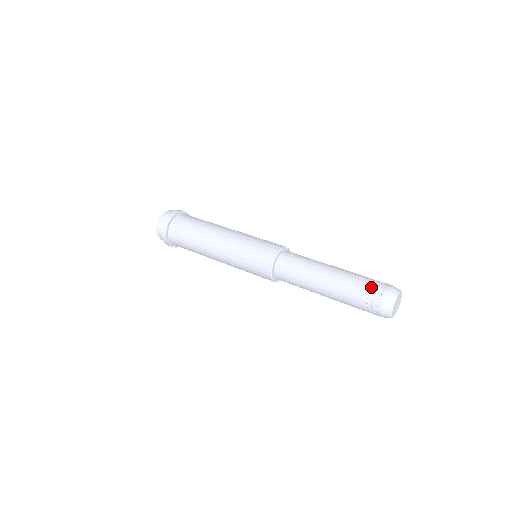
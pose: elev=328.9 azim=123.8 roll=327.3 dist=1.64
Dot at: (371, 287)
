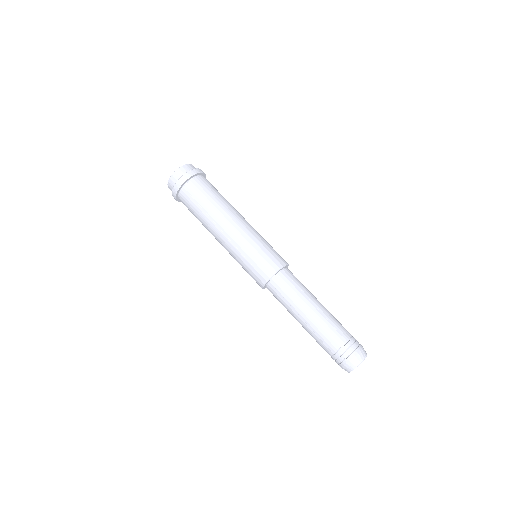
Dot at: (347, 341)
